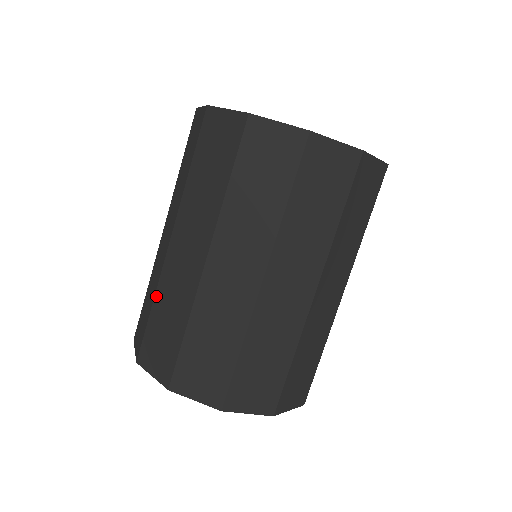
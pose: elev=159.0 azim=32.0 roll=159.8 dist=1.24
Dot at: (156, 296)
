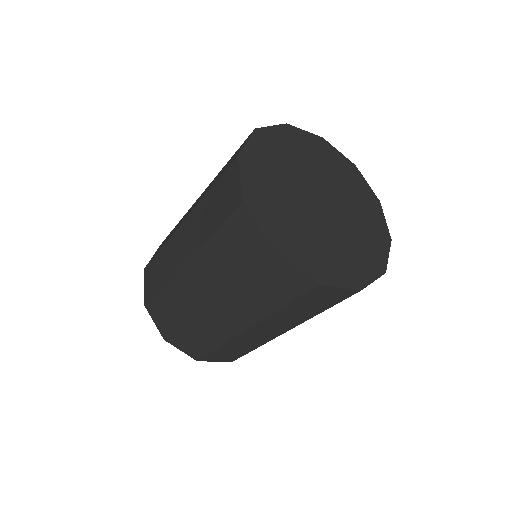
Dot at: (166, 285)
